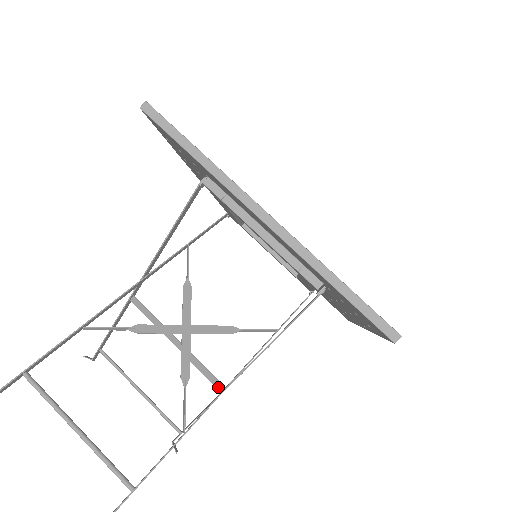
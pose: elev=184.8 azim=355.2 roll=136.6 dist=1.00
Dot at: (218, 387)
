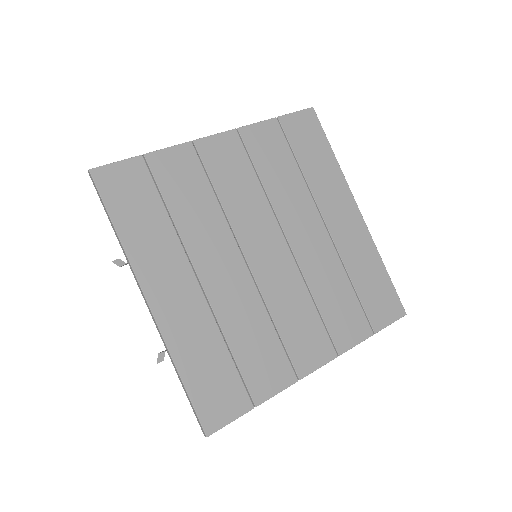
Dot at: occluded
